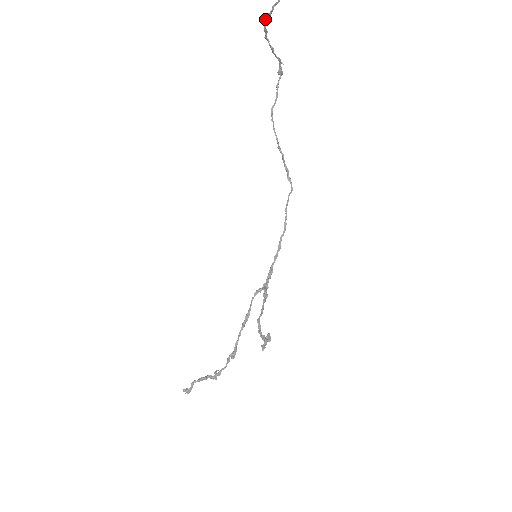
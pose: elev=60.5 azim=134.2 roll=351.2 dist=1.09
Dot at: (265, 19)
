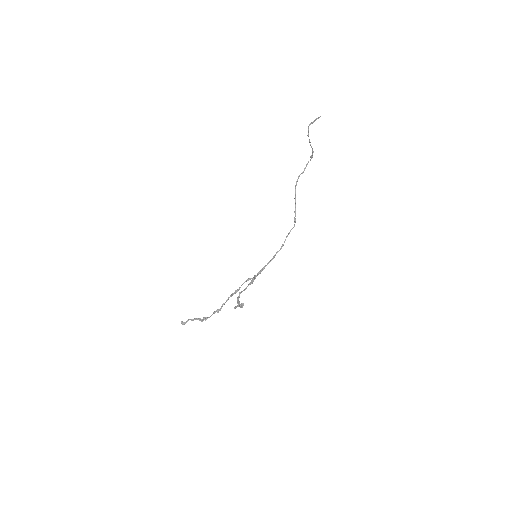
Dot at: (309, 125)
